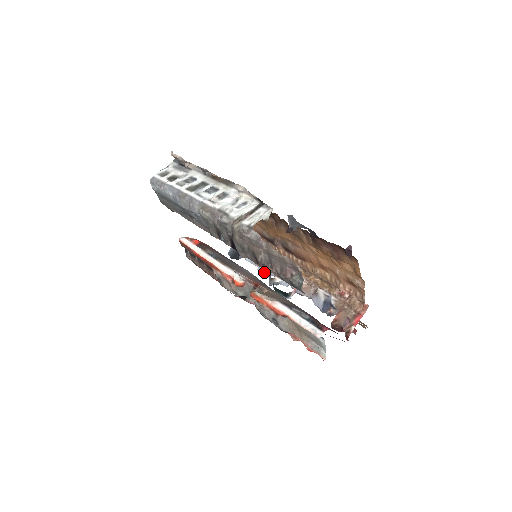
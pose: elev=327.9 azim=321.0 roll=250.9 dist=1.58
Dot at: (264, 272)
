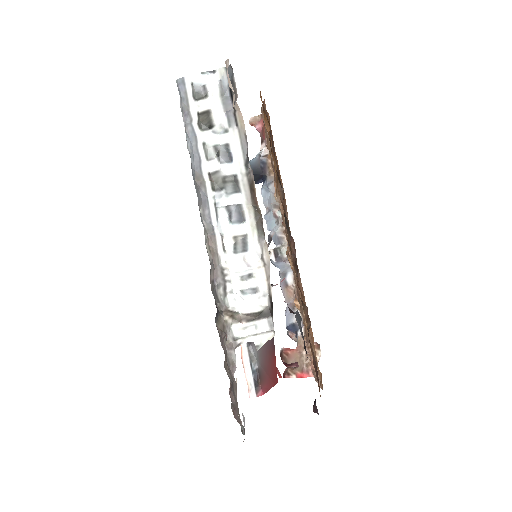
Dot at: (268, 227)
